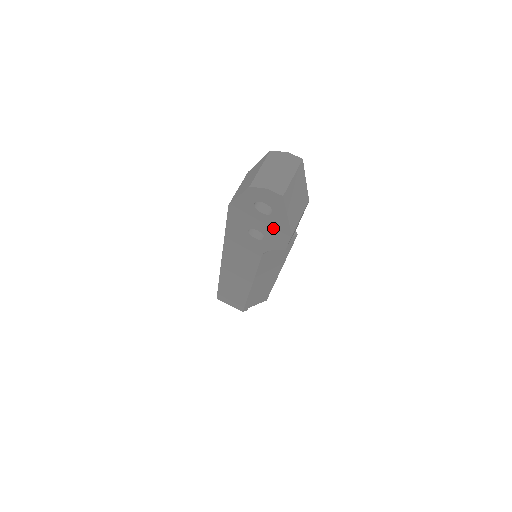
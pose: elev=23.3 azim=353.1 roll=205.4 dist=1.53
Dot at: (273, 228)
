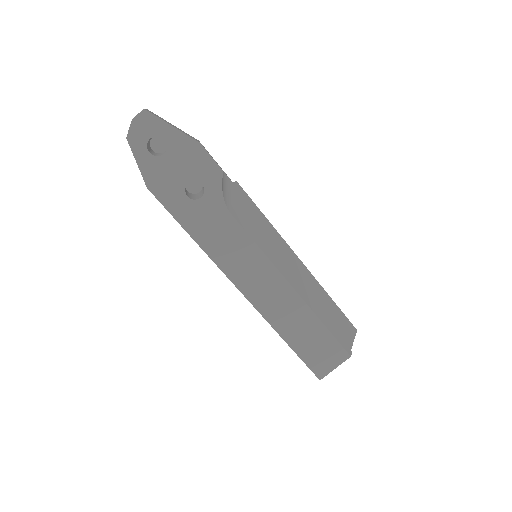
Dot at: (187, 159)
